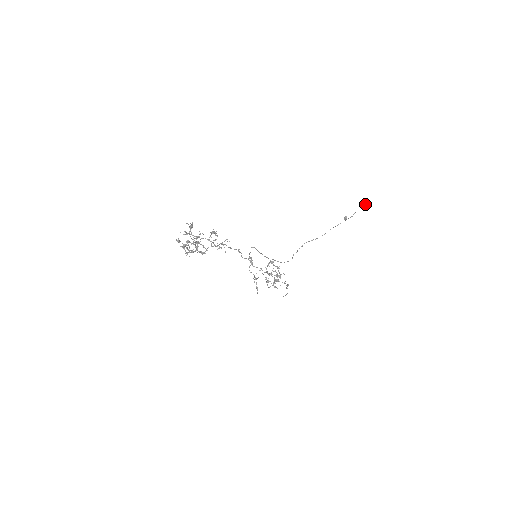
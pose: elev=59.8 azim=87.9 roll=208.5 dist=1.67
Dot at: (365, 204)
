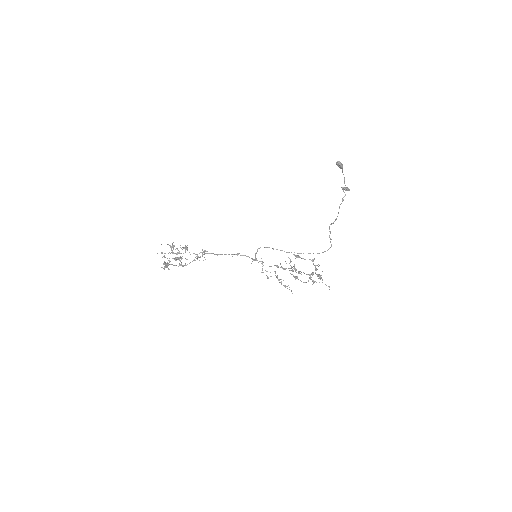
Dot at: (340, 168)
